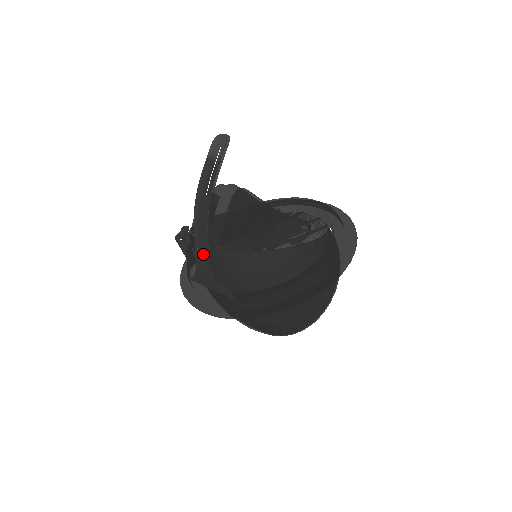
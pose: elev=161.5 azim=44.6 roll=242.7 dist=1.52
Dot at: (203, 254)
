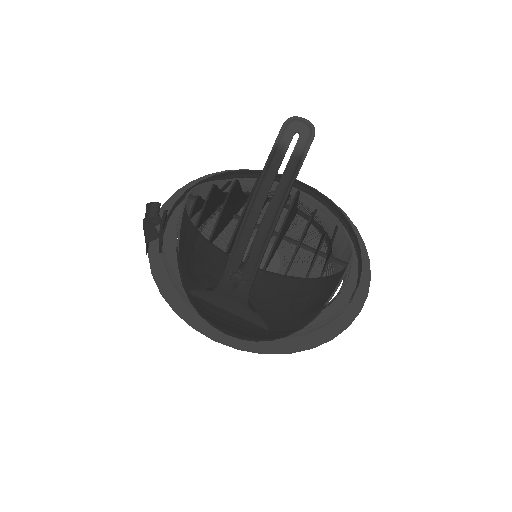
Dot at: (242, 276)
